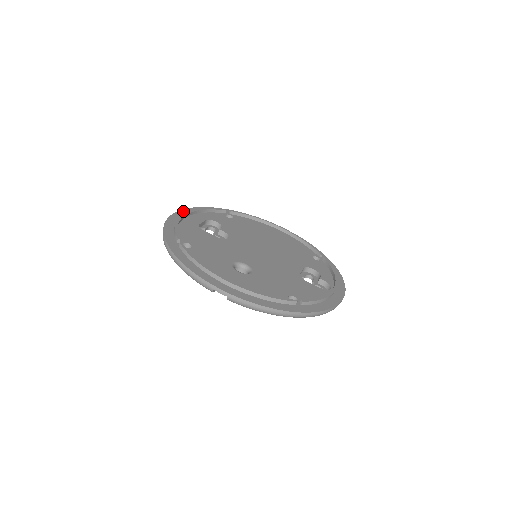
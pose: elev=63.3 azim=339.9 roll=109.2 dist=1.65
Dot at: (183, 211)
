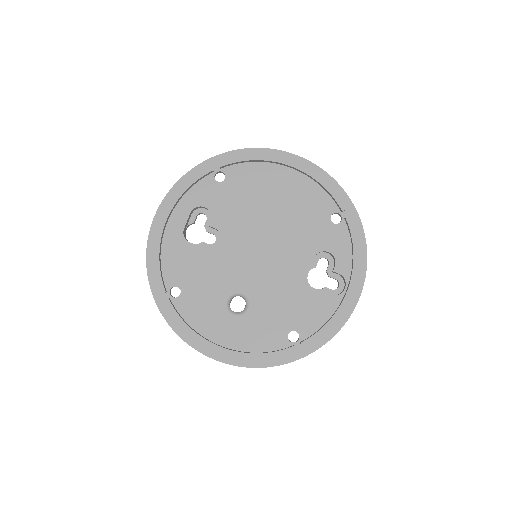
Dot at: (162, 208)
